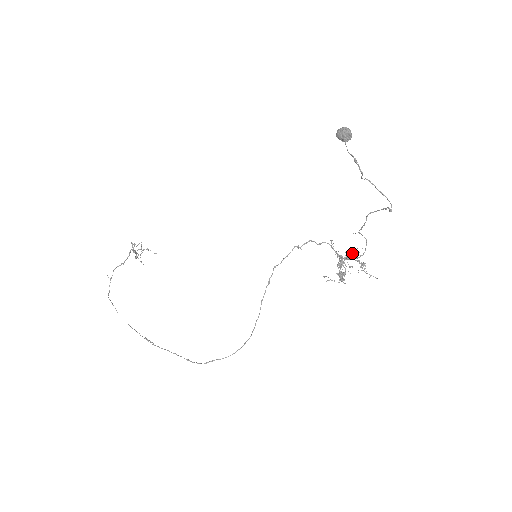
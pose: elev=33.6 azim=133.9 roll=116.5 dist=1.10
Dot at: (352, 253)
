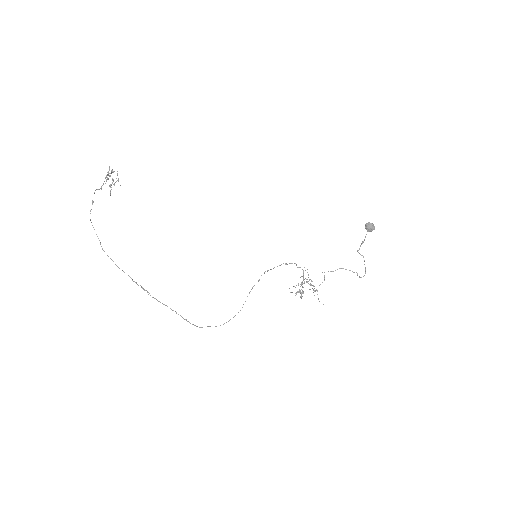
Dot at: occluded
